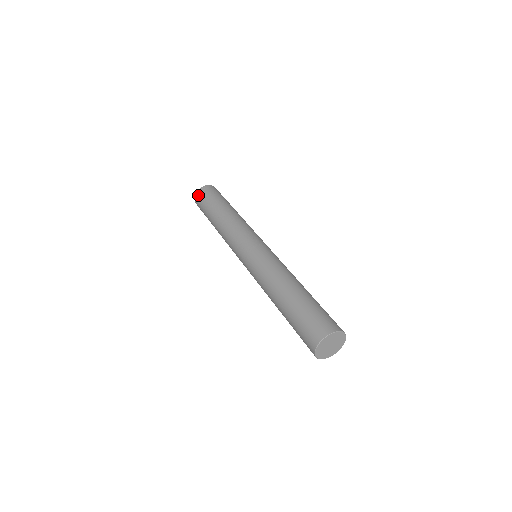
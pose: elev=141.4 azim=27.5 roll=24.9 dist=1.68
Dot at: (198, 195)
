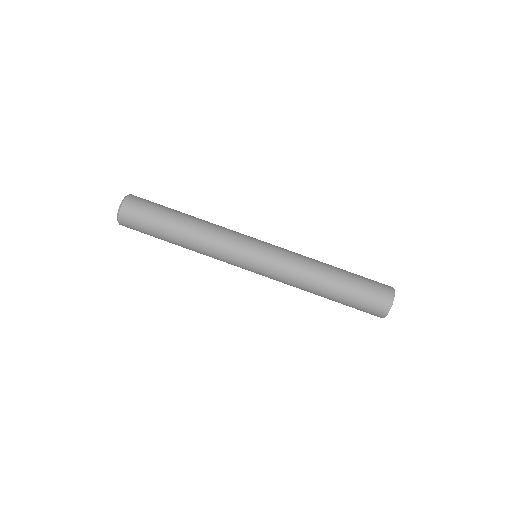
Dot at: (128, 209)
